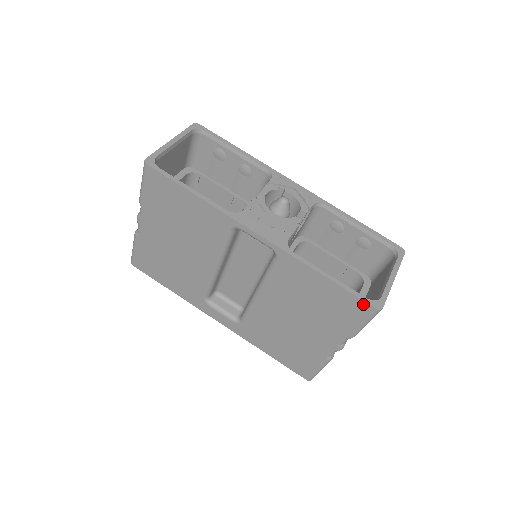
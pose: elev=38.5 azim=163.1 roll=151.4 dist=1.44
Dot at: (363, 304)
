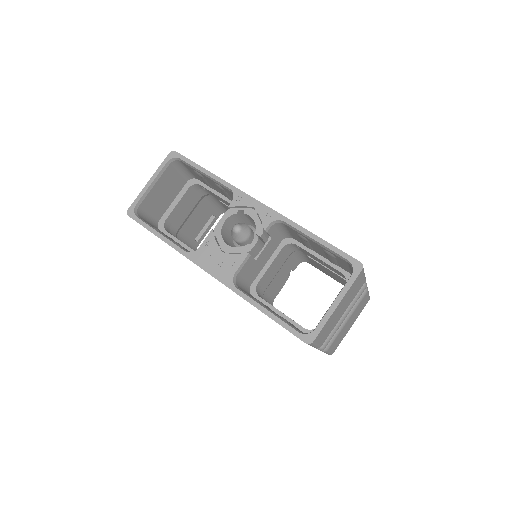
Dot at: (296, 336)
